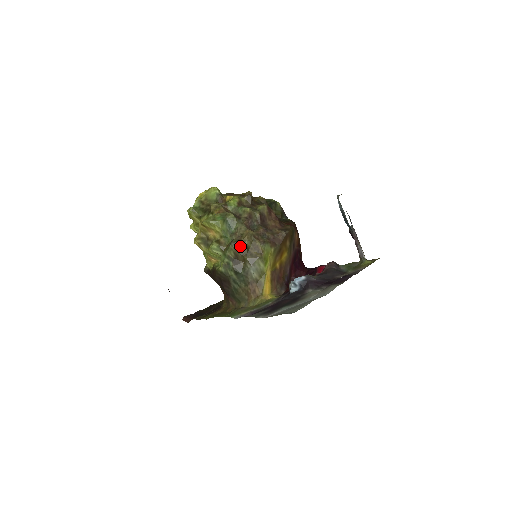
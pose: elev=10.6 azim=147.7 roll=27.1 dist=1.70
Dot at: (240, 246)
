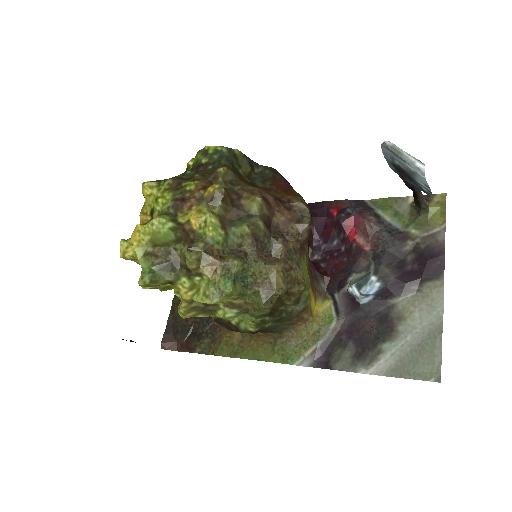
Dot at: (277, 299)
